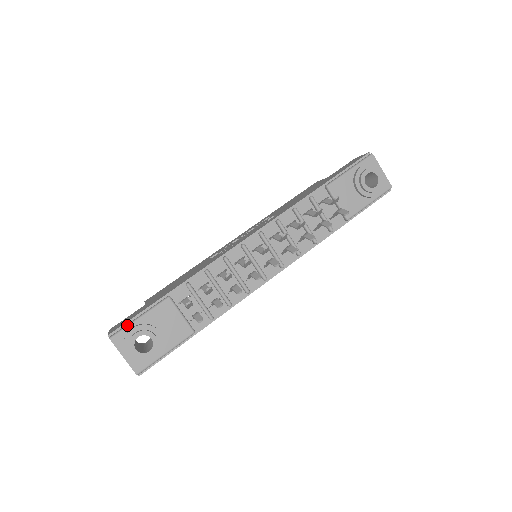
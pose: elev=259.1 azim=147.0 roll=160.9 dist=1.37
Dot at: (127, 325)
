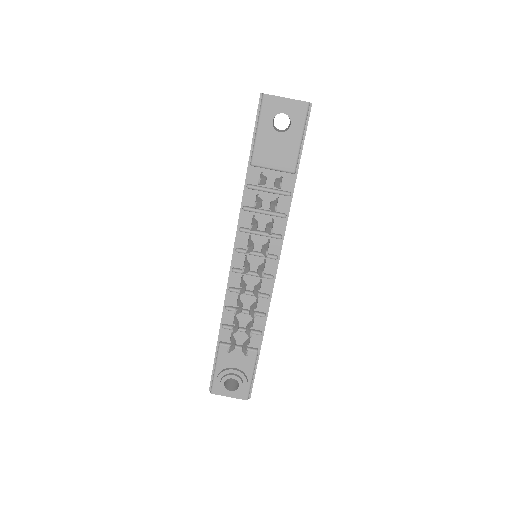
Dot at: (213, 379)
